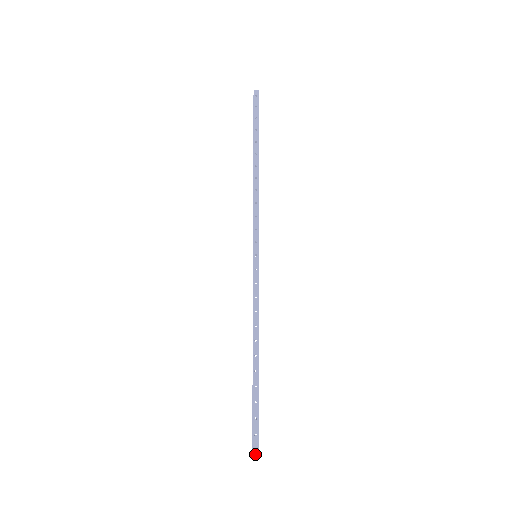
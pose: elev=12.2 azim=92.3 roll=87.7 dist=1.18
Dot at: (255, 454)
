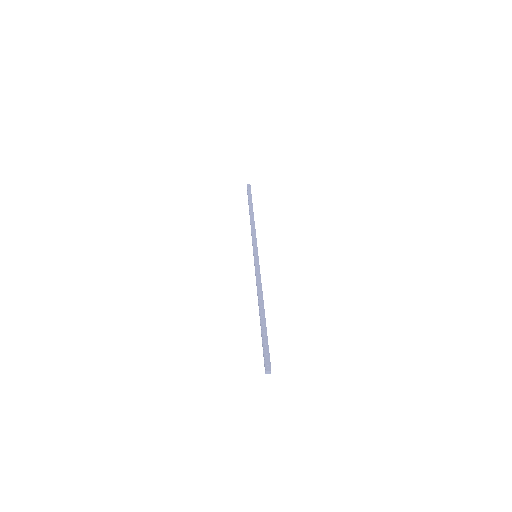
Dot at: (268, 367)
